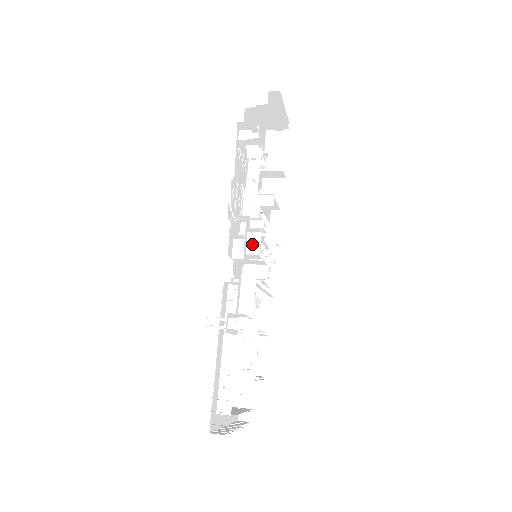
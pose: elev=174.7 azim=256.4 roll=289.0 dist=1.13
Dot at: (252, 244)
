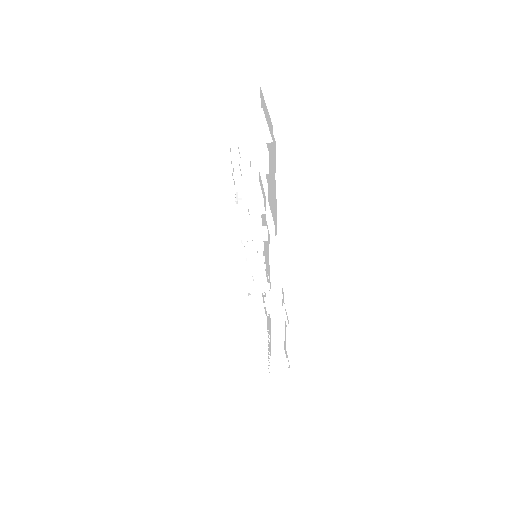
Dot at: (275, 301)
